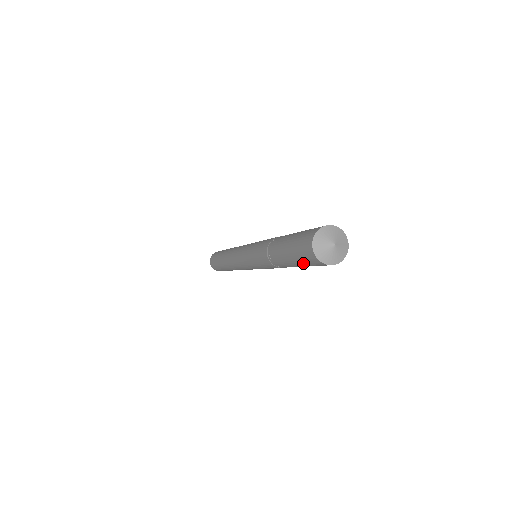
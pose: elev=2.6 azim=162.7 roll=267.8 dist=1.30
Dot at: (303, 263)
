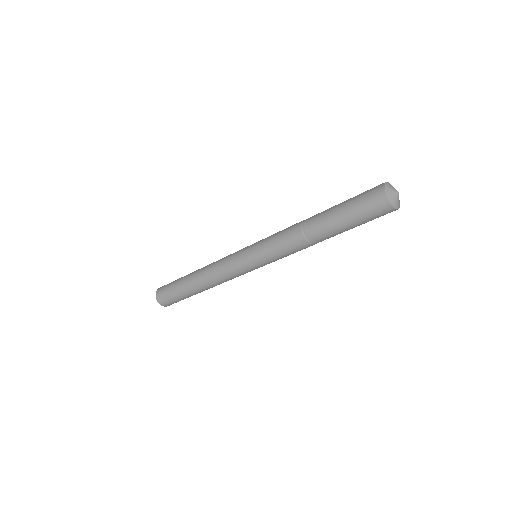
Dot at: (357, 207)
